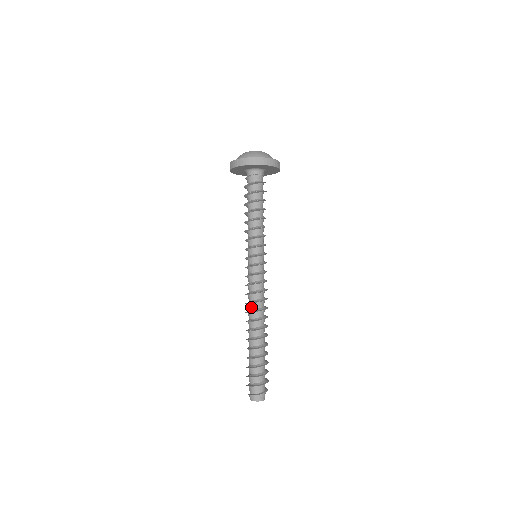
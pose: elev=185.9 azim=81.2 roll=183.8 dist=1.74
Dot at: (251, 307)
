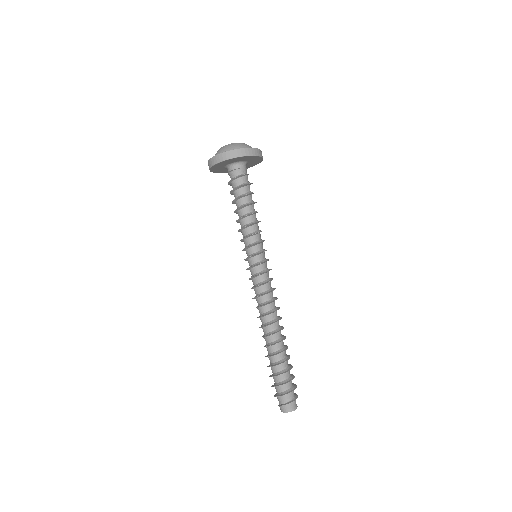
Dot at: (259, 312)
